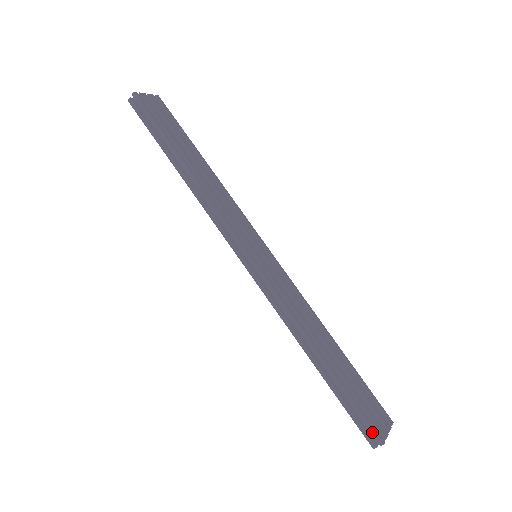
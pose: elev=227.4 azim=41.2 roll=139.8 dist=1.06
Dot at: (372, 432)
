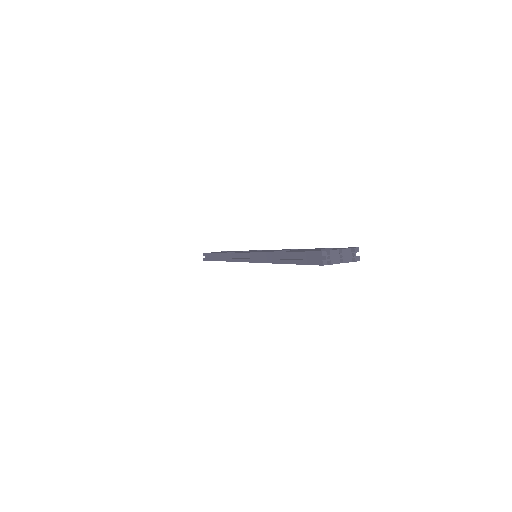
Dot at: (314, 255)
